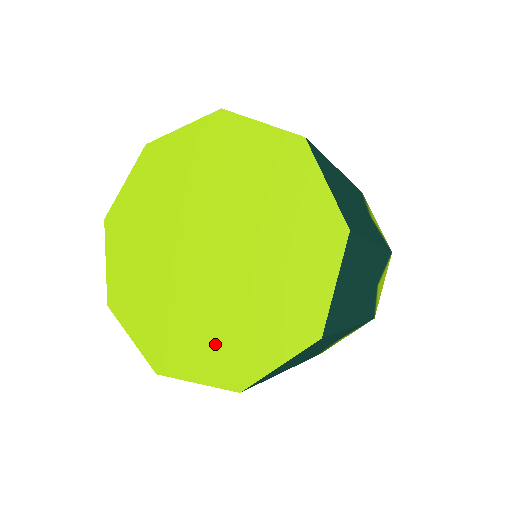
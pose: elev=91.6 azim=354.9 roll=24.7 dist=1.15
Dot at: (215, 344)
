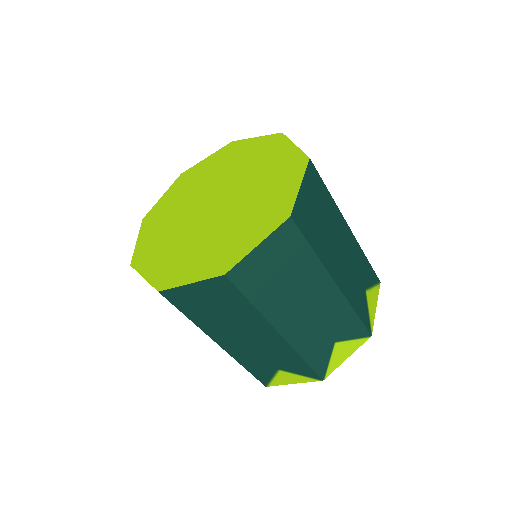
Dot at: (253, 221)
